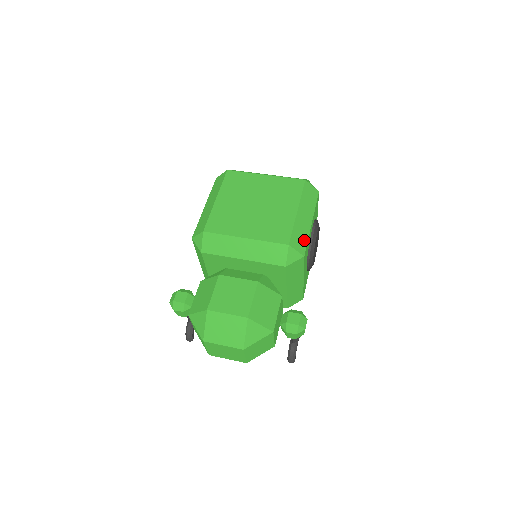
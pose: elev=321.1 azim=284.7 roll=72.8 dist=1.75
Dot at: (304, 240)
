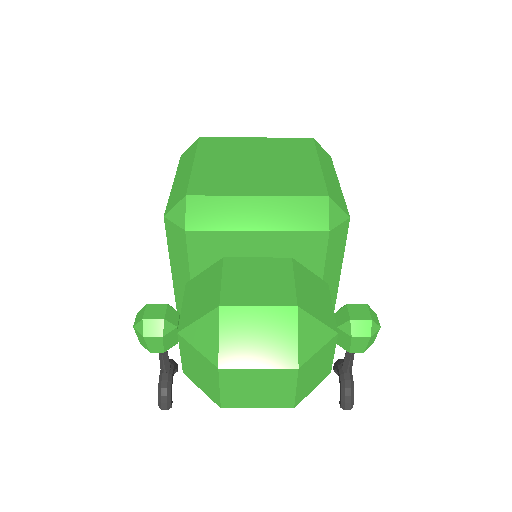
Dot at: (341, 199)
